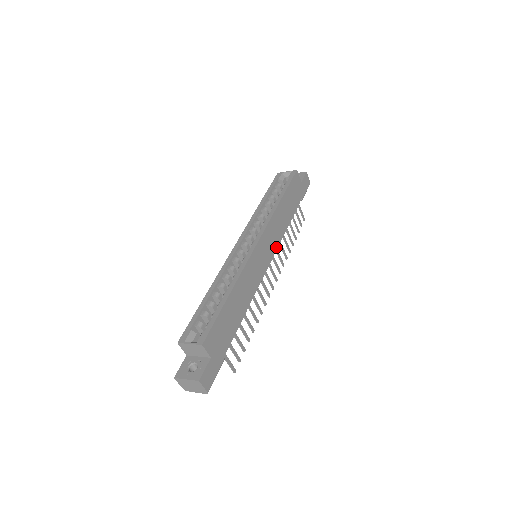
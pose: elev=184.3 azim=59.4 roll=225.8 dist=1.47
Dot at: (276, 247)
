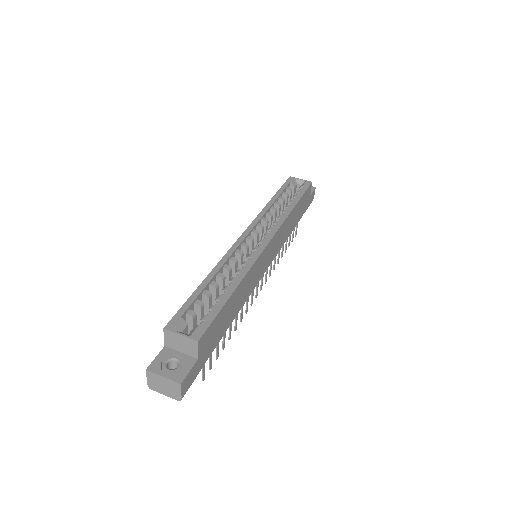
Dot at: (276, 254)
